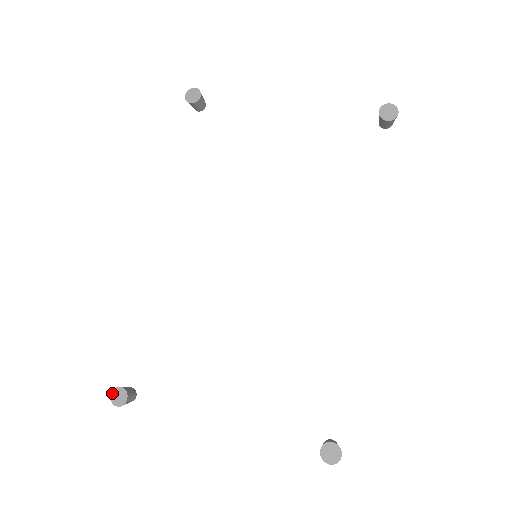
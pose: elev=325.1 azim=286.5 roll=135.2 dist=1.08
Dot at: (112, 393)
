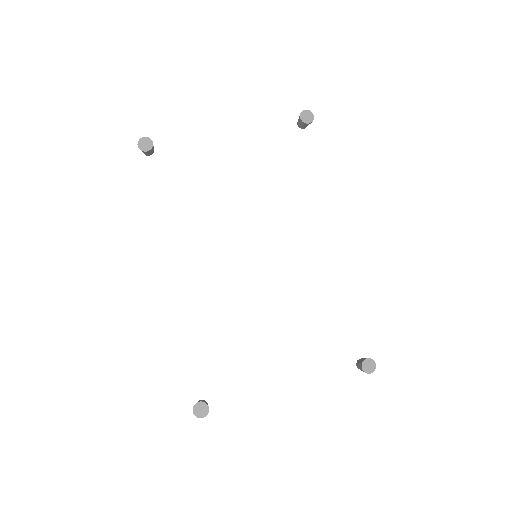
Dot at: (194, 410)
